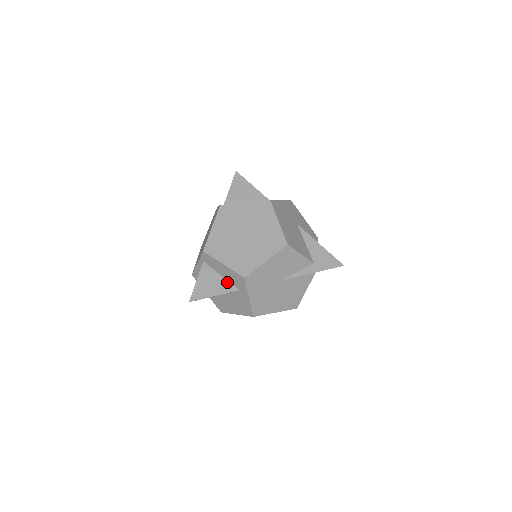
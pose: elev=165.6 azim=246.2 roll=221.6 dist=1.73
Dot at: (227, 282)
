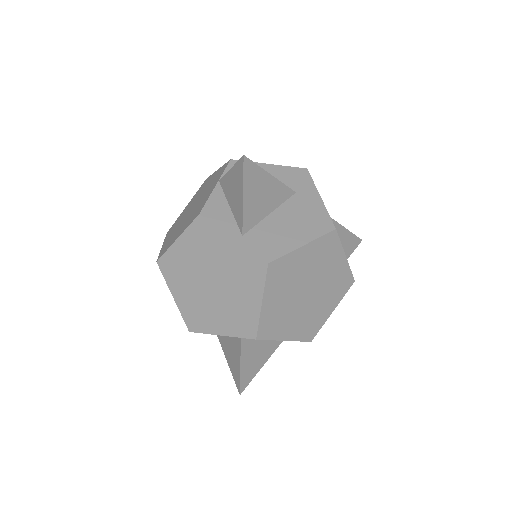
Dot at: (271, 341)
